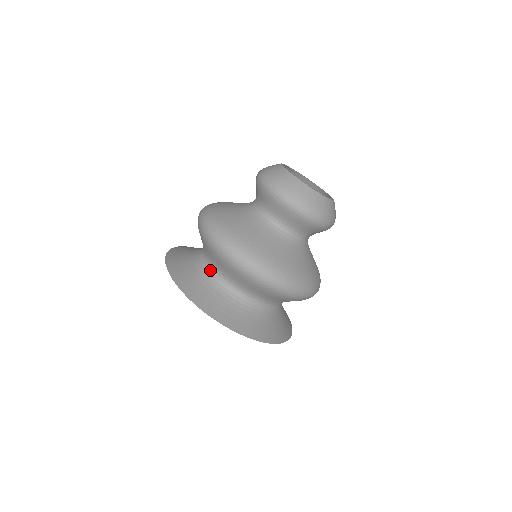
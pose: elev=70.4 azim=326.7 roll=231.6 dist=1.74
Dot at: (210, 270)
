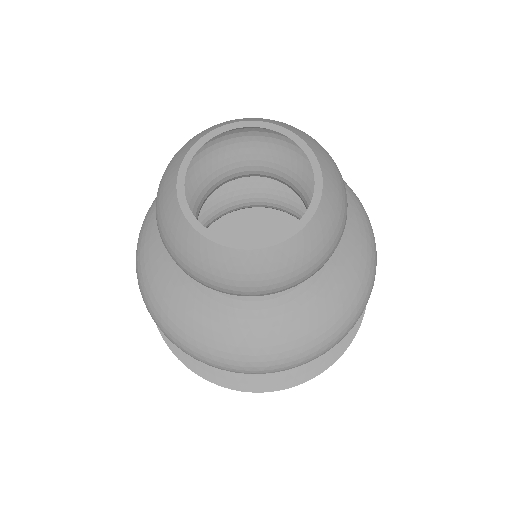
Dot at: occluded
